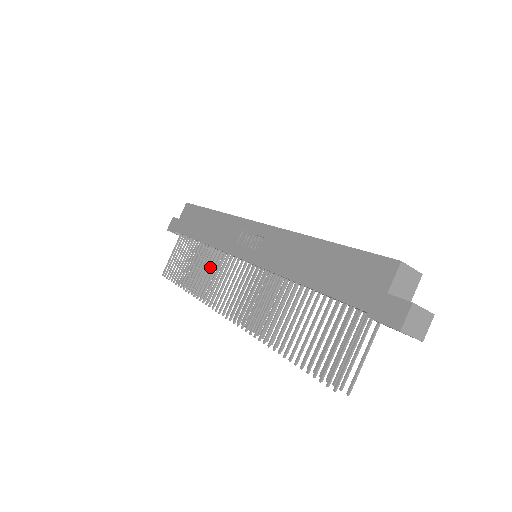
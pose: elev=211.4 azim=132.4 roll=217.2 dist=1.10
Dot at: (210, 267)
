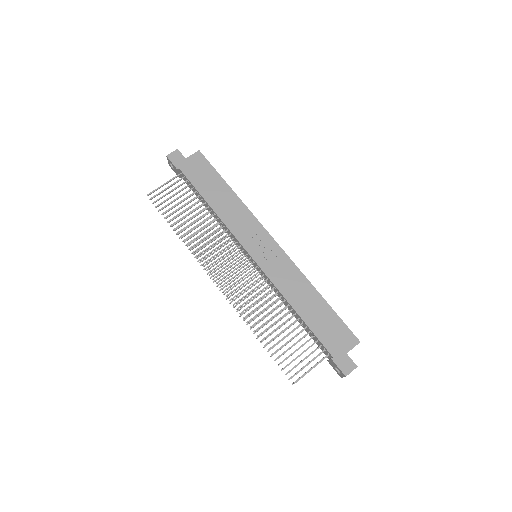
Dot at: (212, 234)
